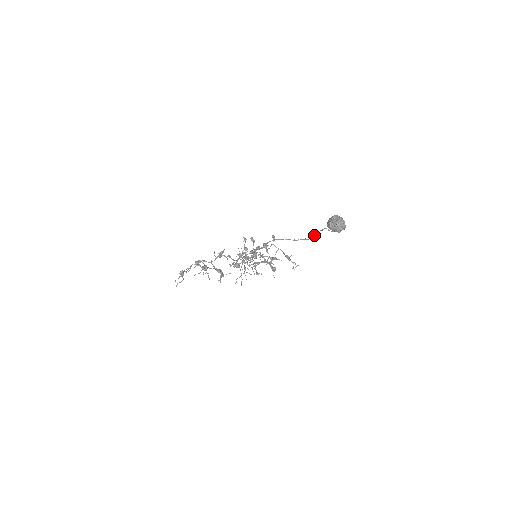
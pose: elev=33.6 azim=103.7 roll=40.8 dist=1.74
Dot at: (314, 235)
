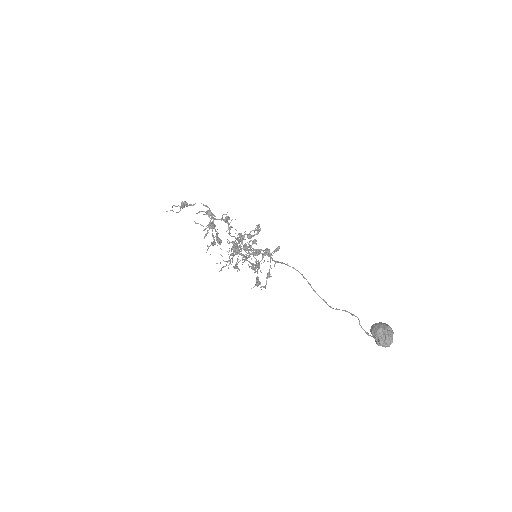
Dot at: (339, 309)
